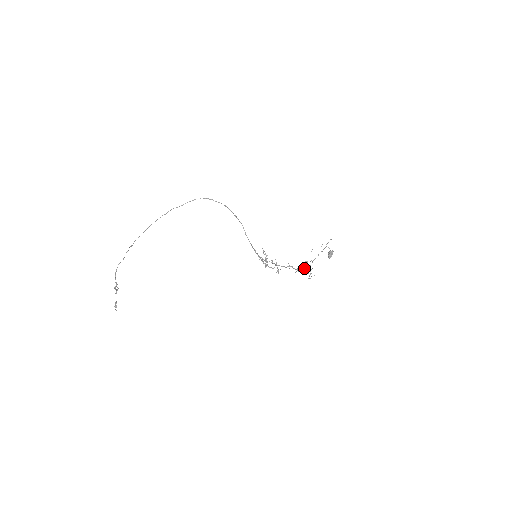
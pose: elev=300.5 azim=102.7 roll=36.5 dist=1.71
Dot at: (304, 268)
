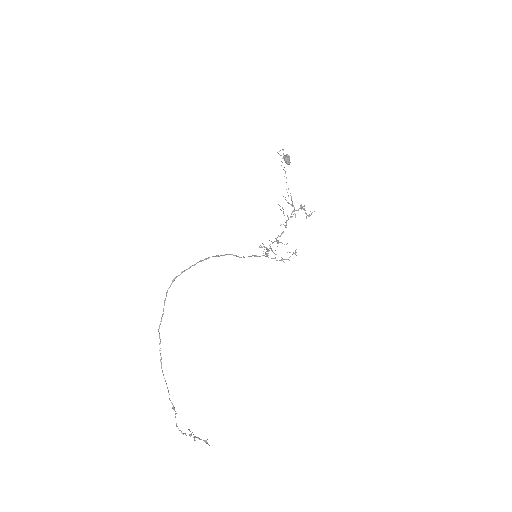
Dot at: (294, 210)
